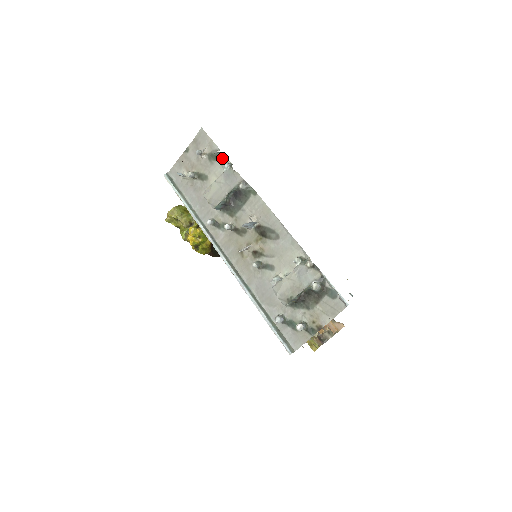
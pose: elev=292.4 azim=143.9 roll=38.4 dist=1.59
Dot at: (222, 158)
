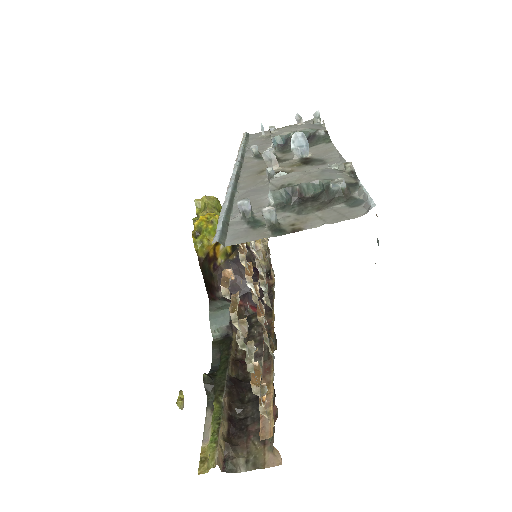
Dot at: occluded
